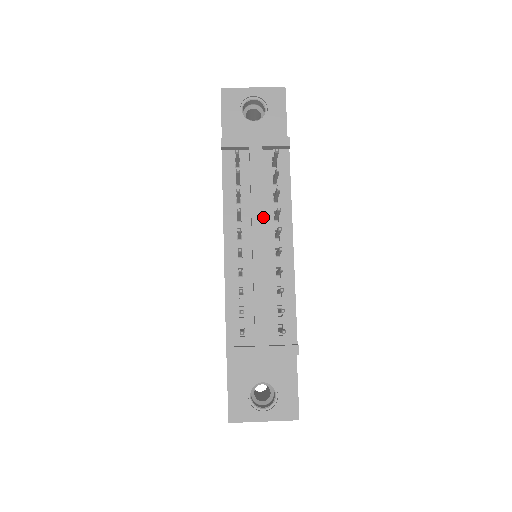
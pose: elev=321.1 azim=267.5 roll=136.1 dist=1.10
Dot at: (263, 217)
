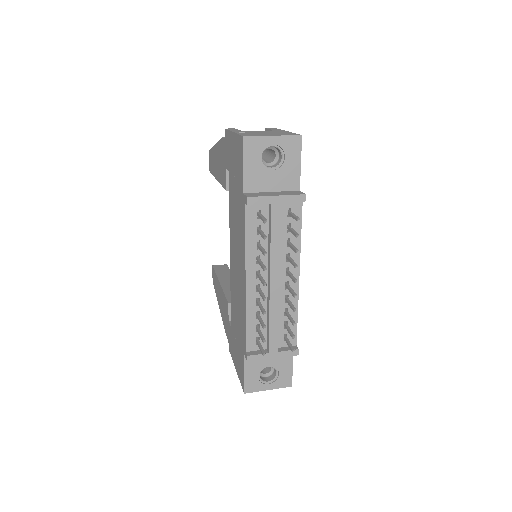
Dot at: (279, 262)
